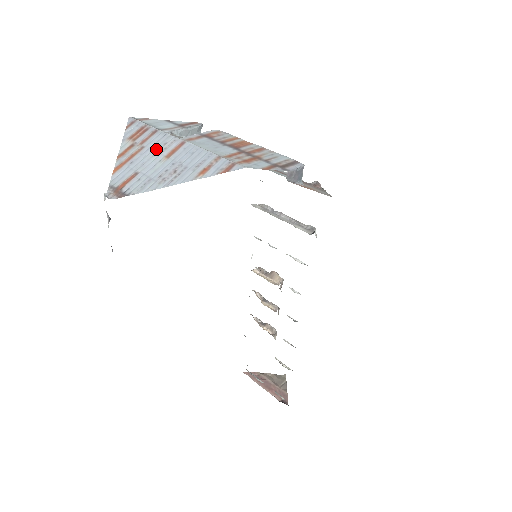
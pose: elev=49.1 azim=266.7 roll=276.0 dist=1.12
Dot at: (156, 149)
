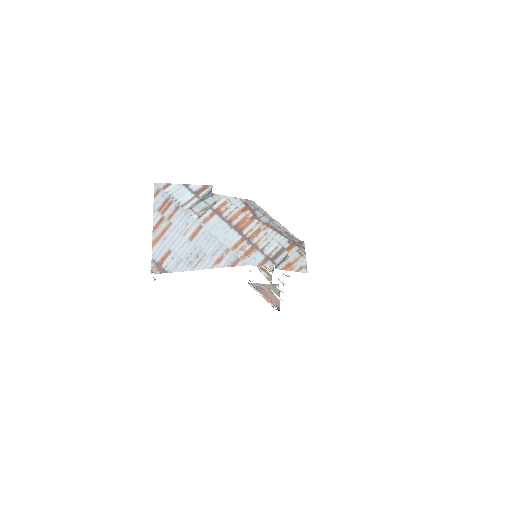
Dot at: (181, 229)
